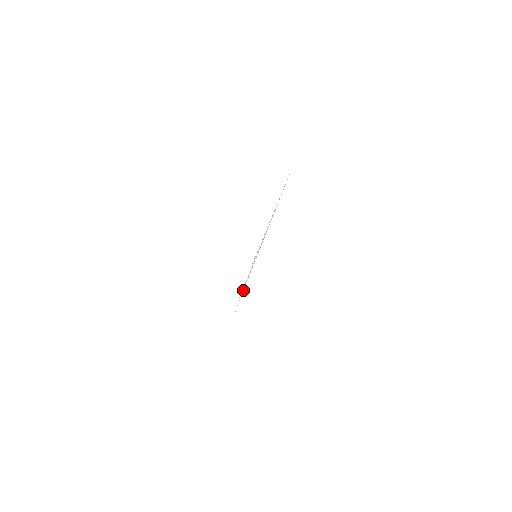
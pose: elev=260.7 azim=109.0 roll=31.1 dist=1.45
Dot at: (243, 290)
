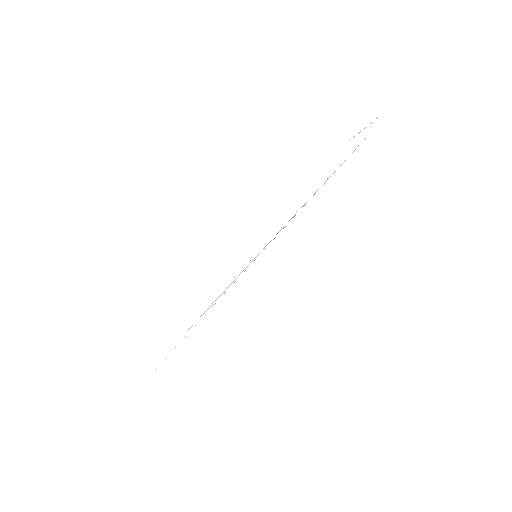
Dot at: occluded
